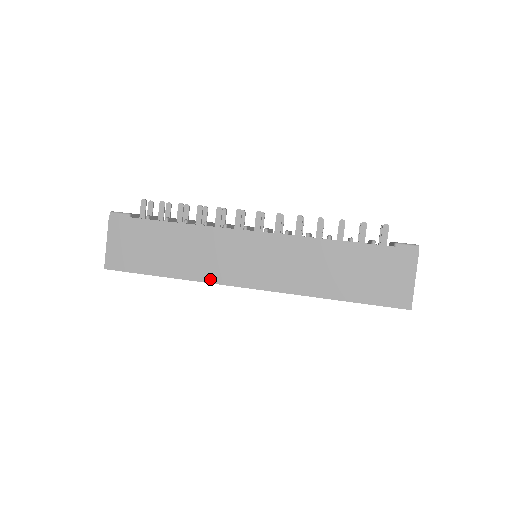
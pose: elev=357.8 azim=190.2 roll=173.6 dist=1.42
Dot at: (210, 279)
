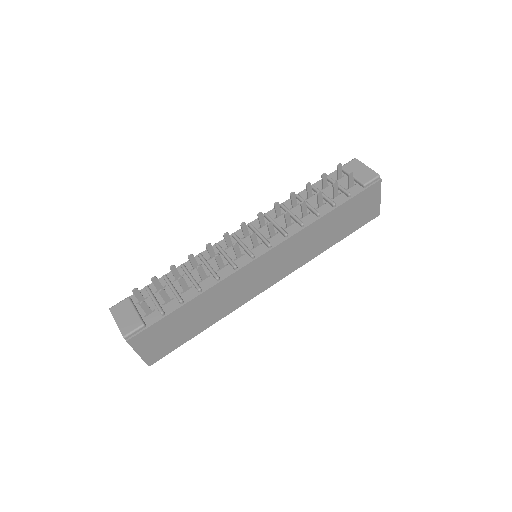
Dot at: (241, 303)
